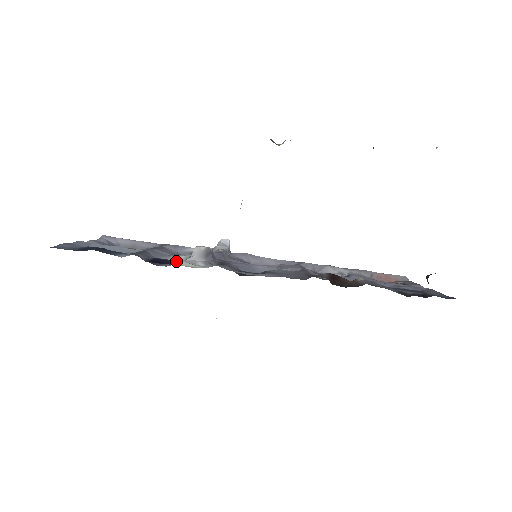
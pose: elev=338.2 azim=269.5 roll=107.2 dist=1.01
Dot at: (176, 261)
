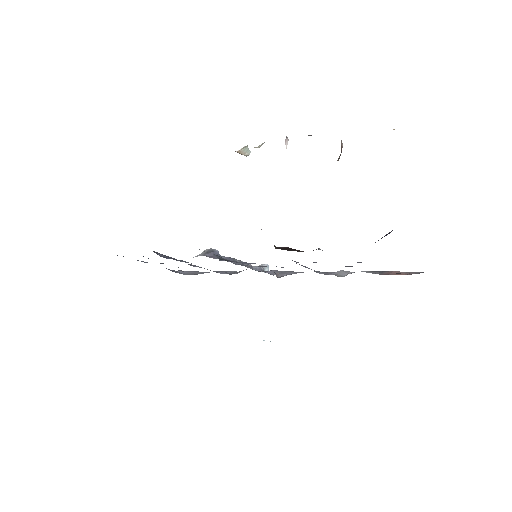
Dot at: occluded
